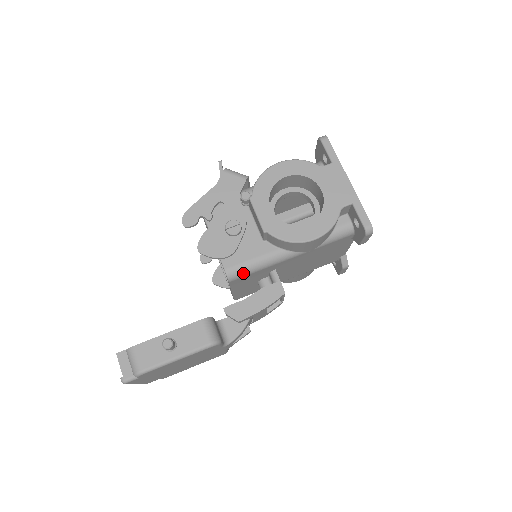
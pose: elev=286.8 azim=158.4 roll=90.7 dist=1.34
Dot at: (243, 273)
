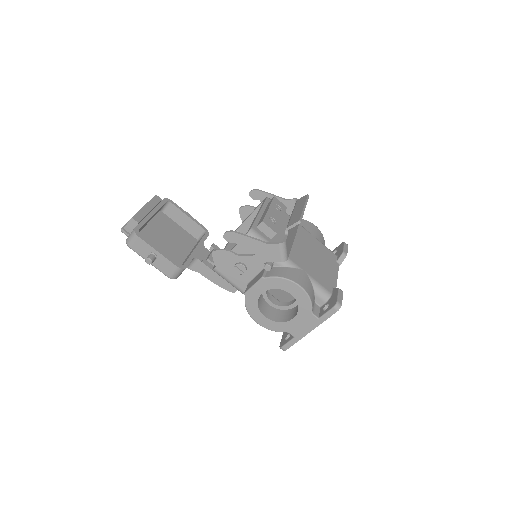
Dot at: (222, 277)
